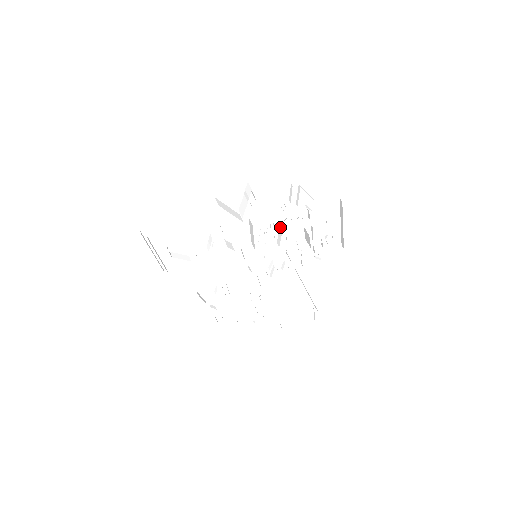
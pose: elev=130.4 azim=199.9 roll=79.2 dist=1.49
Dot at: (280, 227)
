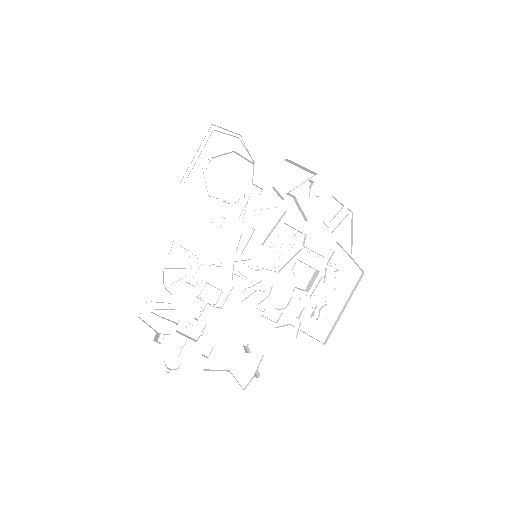
Dot at: (296, 254)
